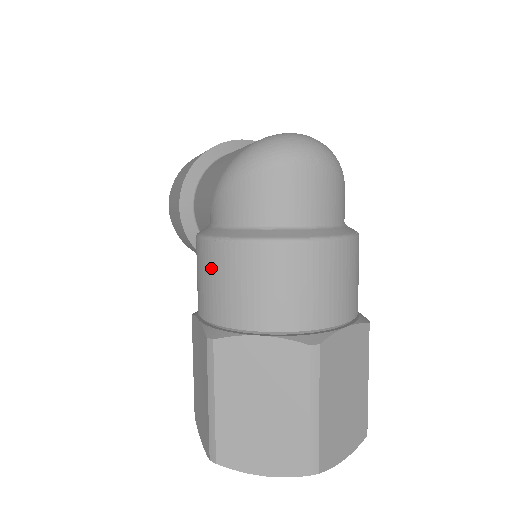
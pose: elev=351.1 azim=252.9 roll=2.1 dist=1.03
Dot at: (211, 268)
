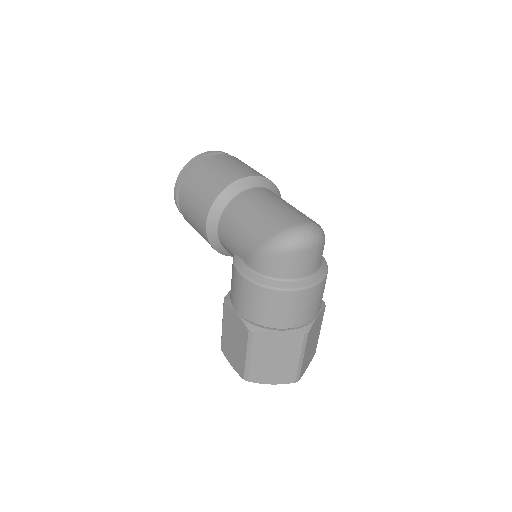
Dot at: (252, 297)
